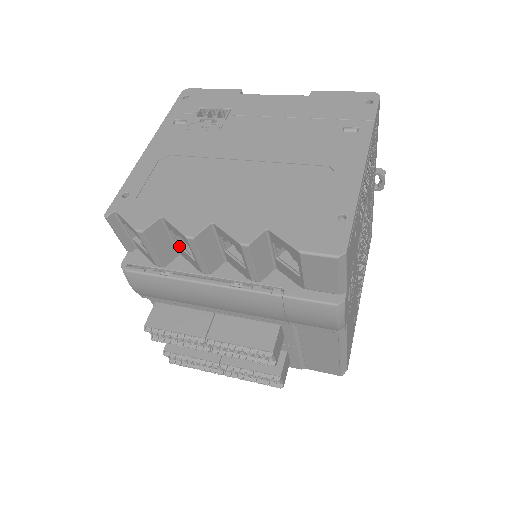
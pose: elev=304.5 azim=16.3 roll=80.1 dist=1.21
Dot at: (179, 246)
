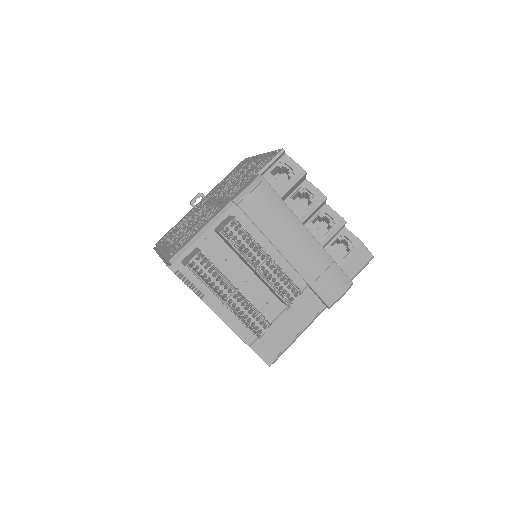
Dot at: (291, 199)
